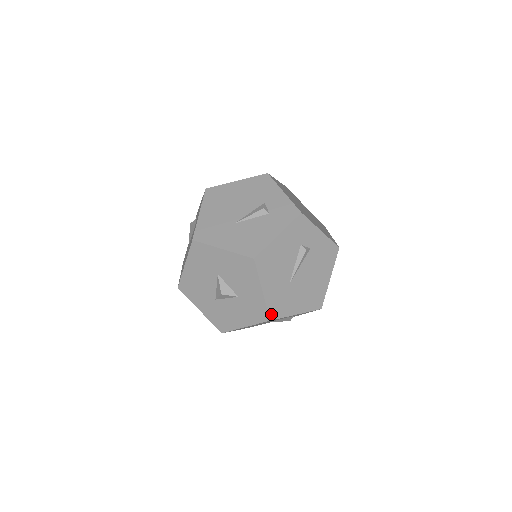
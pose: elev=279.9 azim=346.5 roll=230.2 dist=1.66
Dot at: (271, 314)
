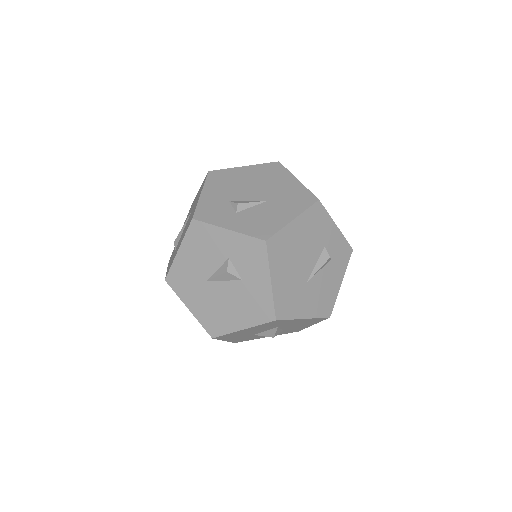
Dot at: occluded
